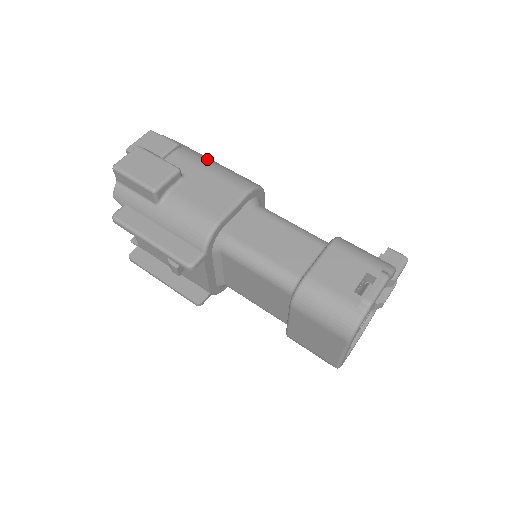
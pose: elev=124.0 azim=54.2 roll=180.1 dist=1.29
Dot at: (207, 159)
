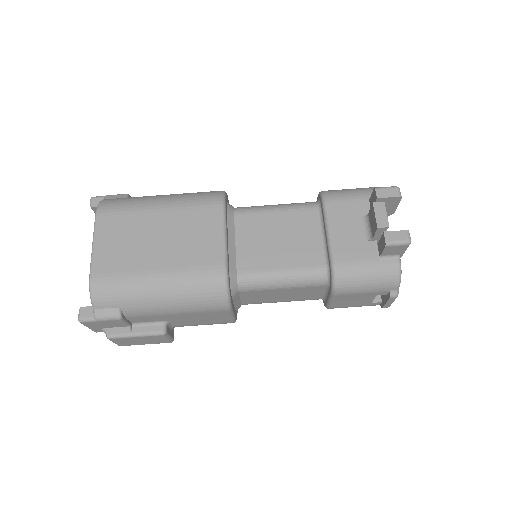
Dot at: (156, 305)
